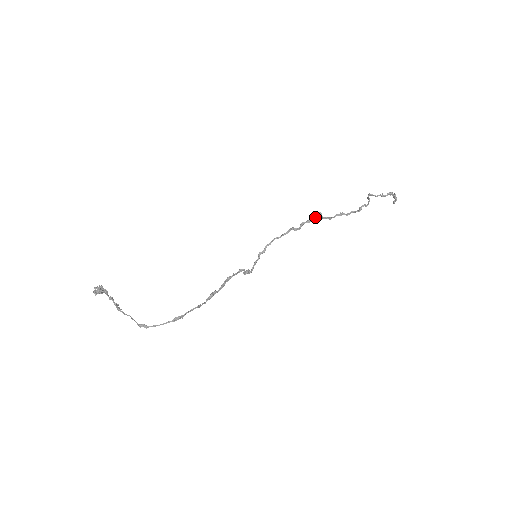
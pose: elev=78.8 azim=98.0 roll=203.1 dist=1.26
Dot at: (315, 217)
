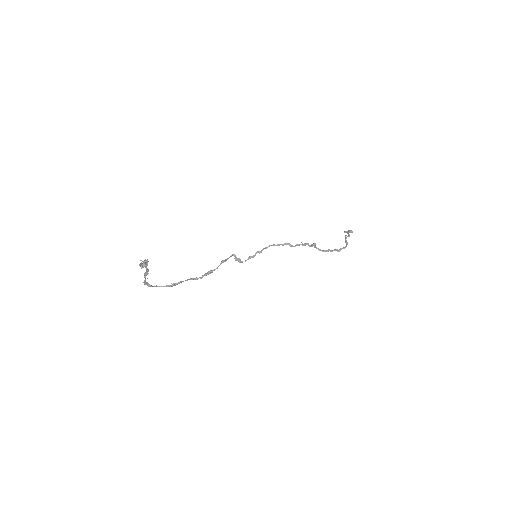
Dot at: (311, 245)
